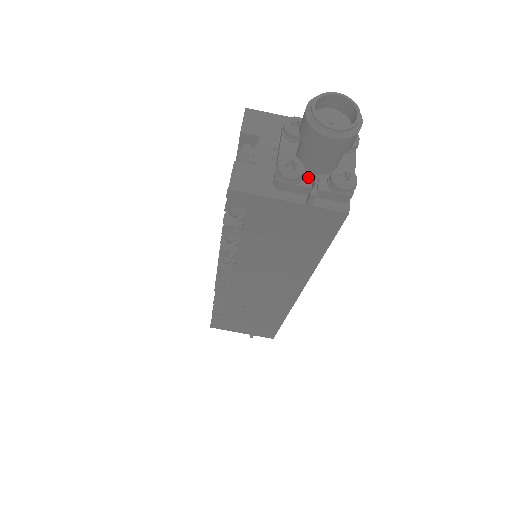
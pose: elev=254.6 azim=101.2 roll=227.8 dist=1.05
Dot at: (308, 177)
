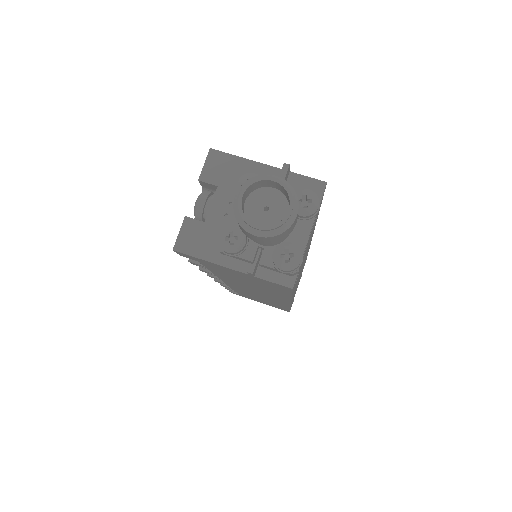
Dot at: (252, 248)
